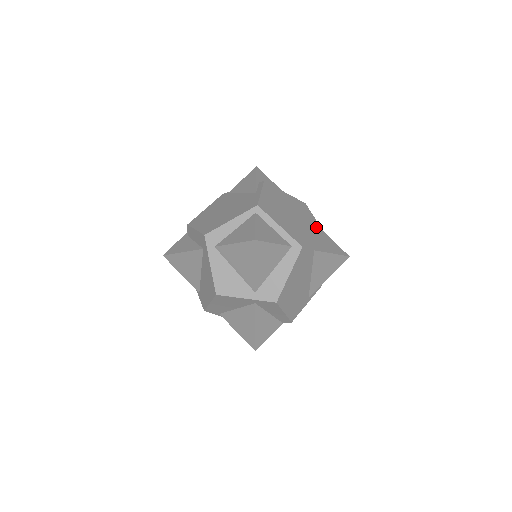
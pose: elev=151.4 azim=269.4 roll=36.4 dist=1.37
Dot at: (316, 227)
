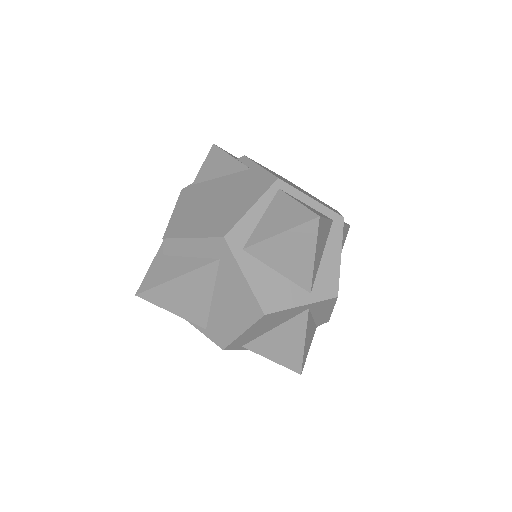
Dot at: occluded
